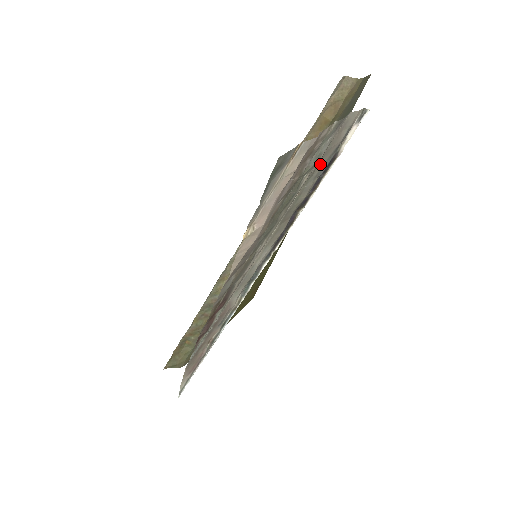
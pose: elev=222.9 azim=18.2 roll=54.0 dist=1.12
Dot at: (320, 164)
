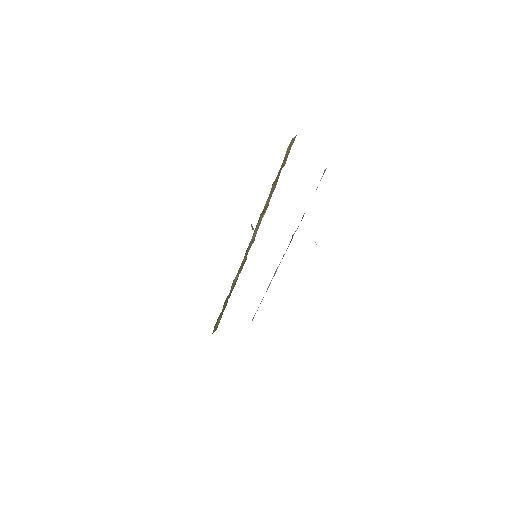
Dot at: occluded
